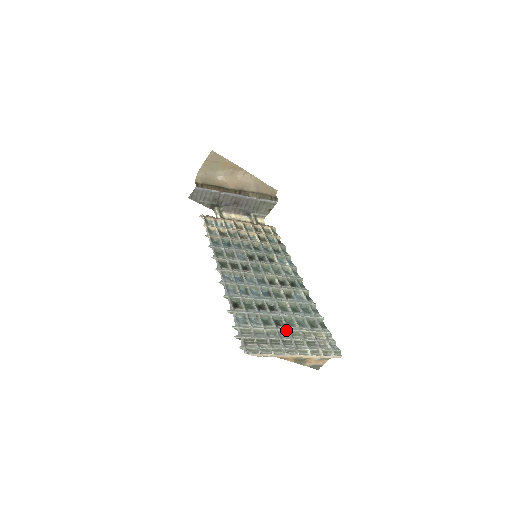
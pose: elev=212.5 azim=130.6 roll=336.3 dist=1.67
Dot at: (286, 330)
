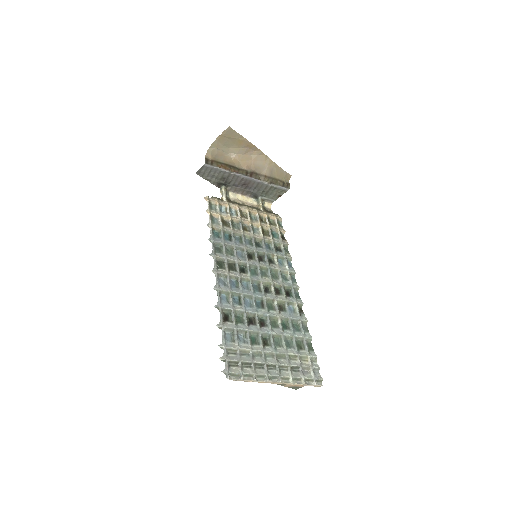
Dot at: (272, 352)
